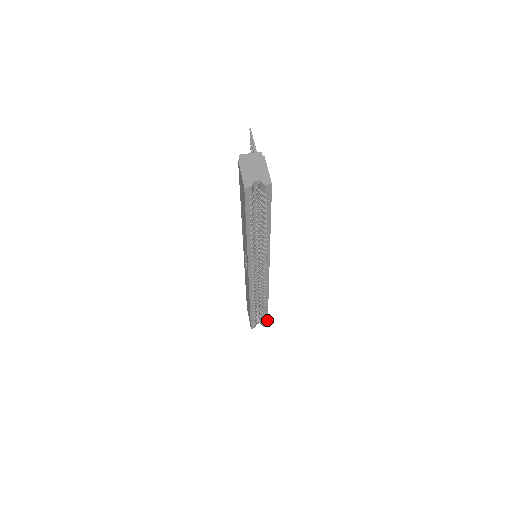
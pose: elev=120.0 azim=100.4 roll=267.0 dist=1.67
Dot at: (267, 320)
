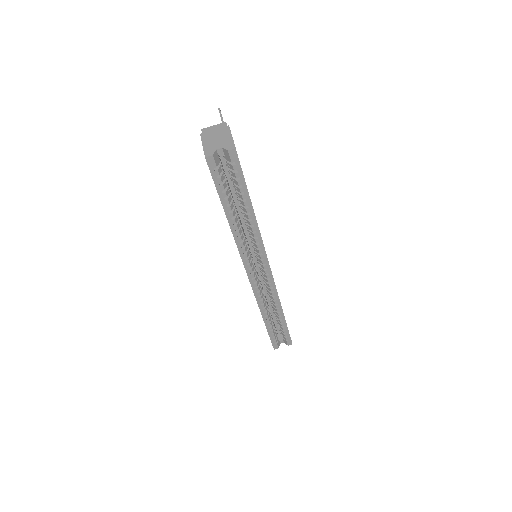
Dot at: (289, 336)
